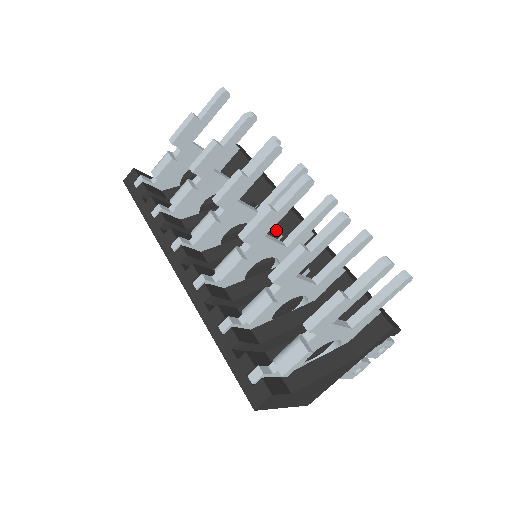
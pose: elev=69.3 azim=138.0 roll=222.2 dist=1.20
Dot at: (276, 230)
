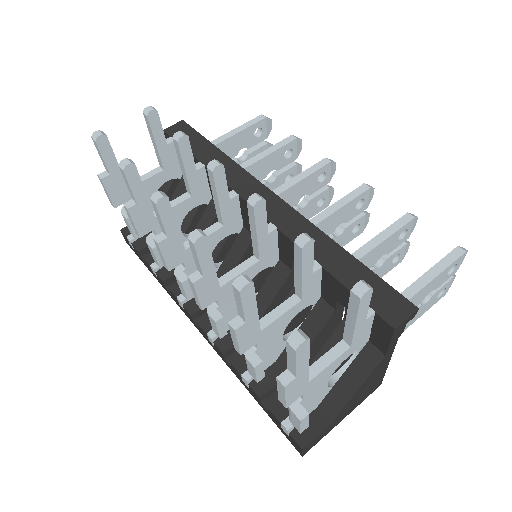
Dot at: occluded
